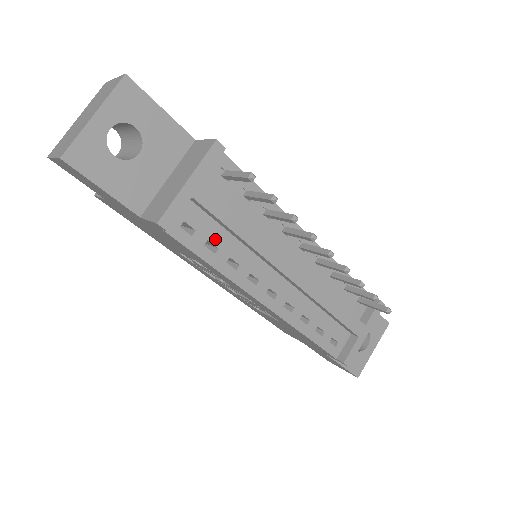
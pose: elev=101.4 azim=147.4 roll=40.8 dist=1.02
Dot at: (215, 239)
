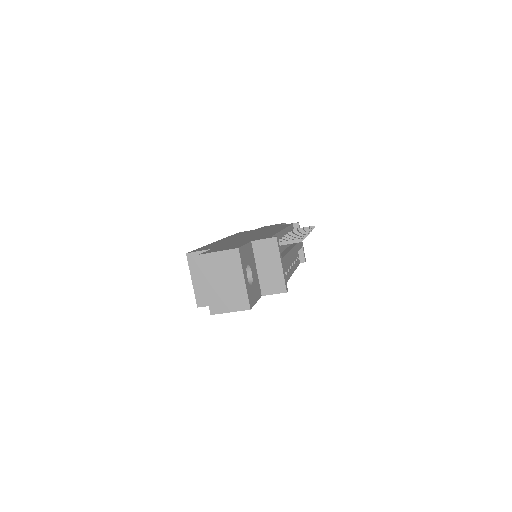
Dot at: occluded
